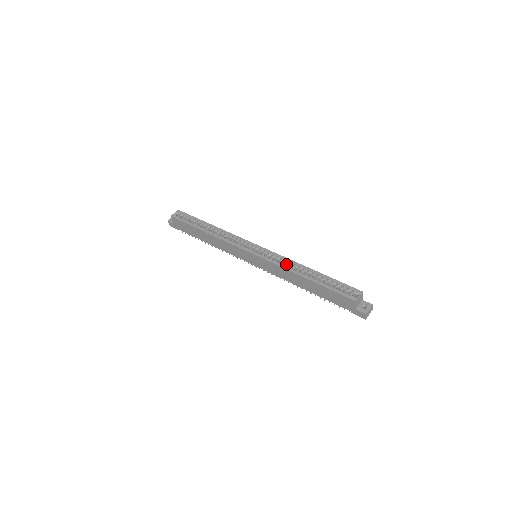
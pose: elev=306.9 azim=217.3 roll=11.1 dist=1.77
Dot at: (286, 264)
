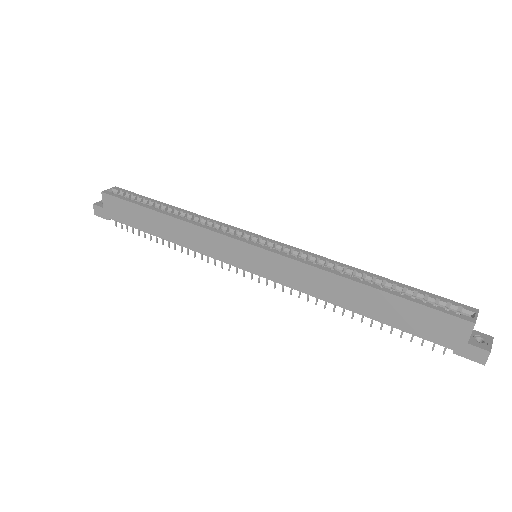
Dot at: occluded
